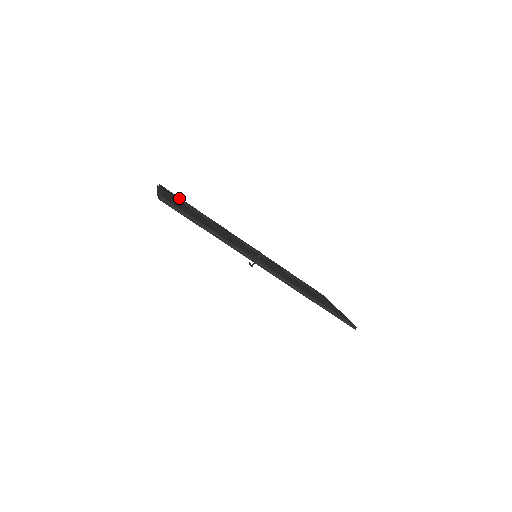
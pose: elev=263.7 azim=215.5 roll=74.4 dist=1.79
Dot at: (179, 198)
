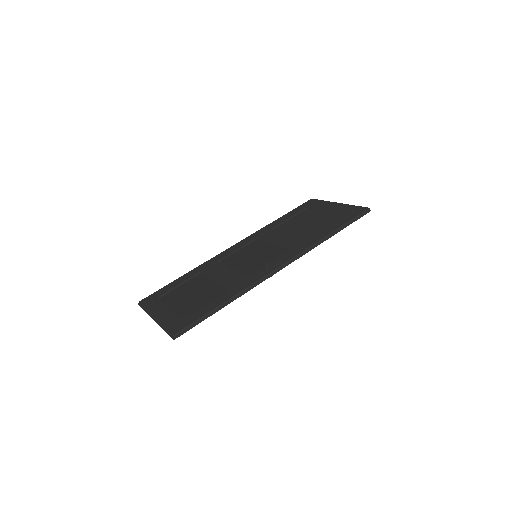
Dot at: (162, 292)
